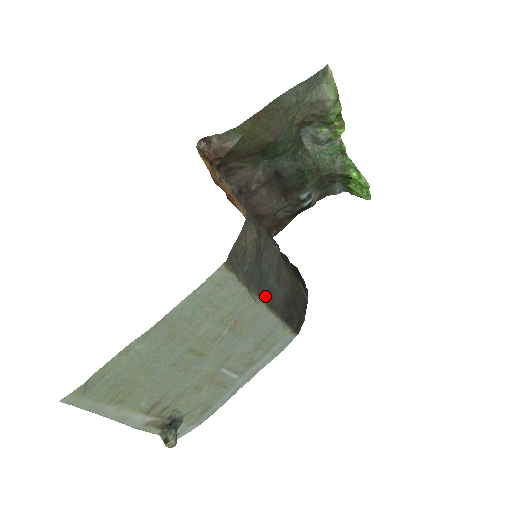
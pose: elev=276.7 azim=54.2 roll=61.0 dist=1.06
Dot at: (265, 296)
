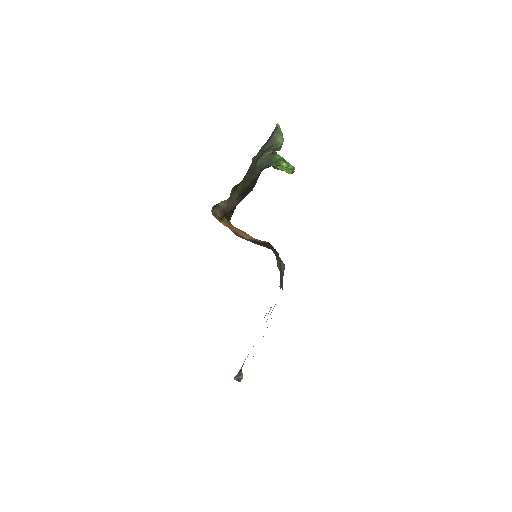
Dot at: (280, 284)
